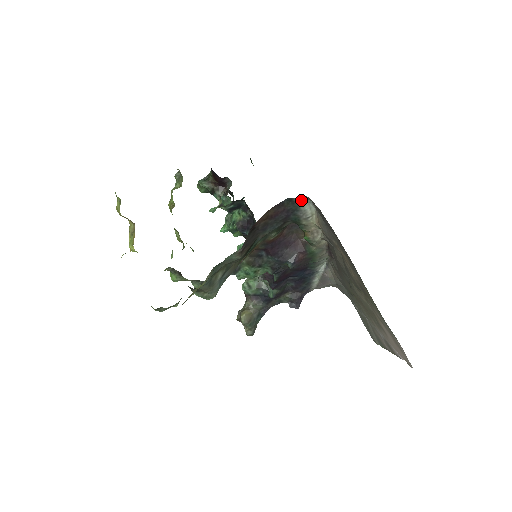
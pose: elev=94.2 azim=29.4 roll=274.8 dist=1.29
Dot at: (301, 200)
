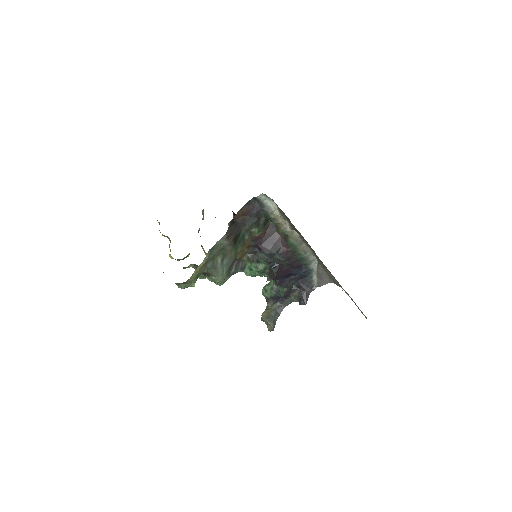
Dot at: (263, 198)
